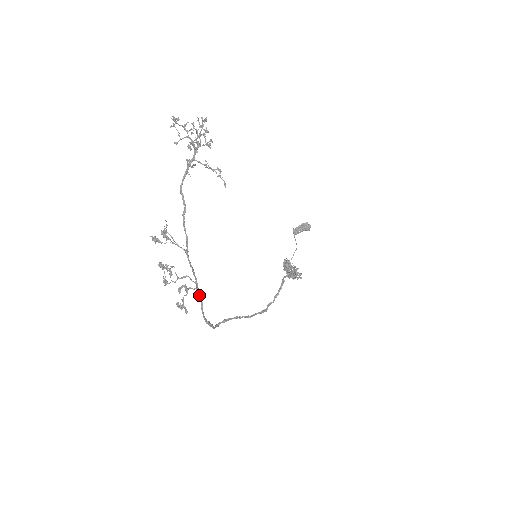
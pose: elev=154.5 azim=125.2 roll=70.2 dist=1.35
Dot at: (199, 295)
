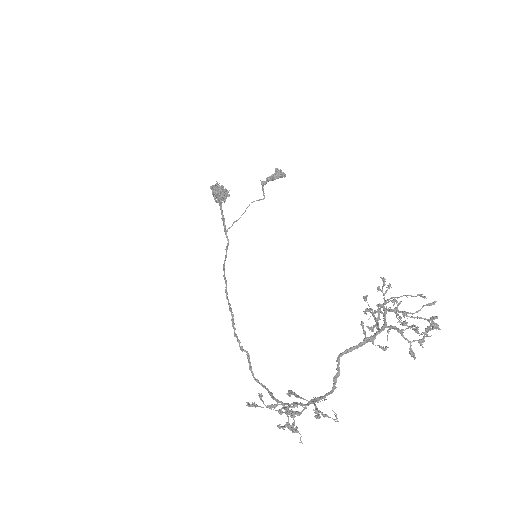
Dot at: occluded
